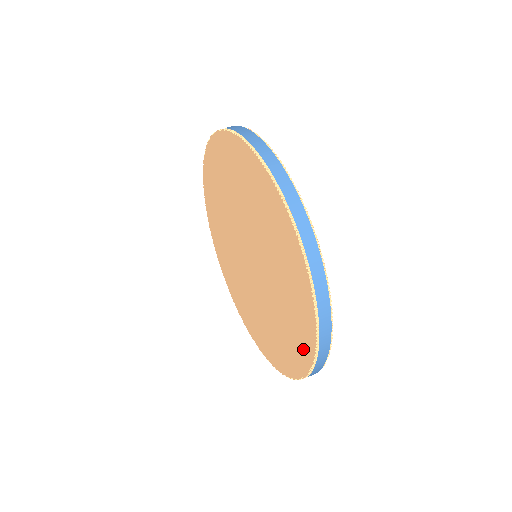
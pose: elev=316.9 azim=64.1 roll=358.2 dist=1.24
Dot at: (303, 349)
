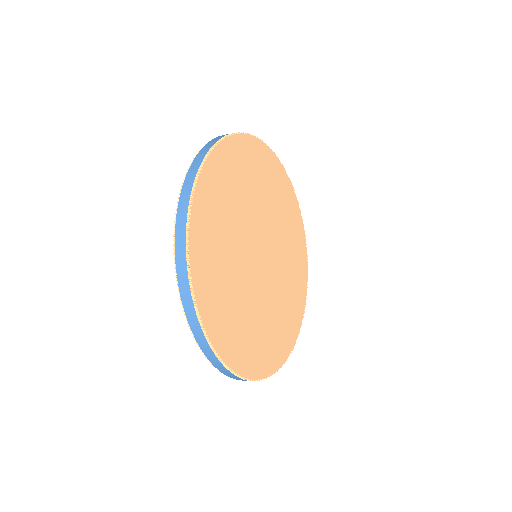
Dot at: occluded
